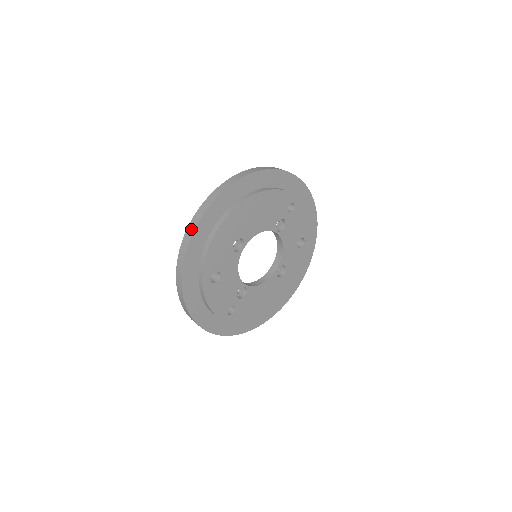
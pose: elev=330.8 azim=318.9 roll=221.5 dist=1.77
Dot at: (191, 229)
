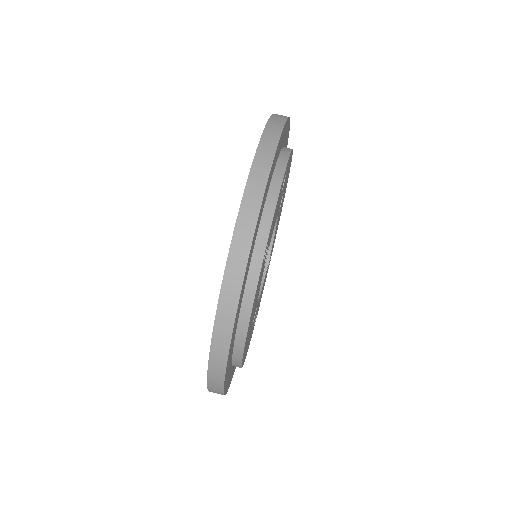
Dot at: occluded
